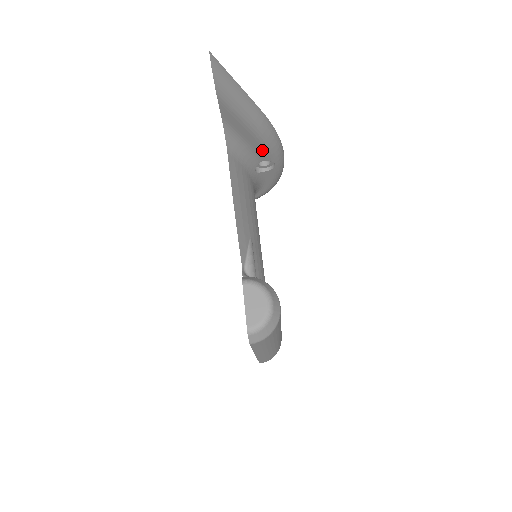
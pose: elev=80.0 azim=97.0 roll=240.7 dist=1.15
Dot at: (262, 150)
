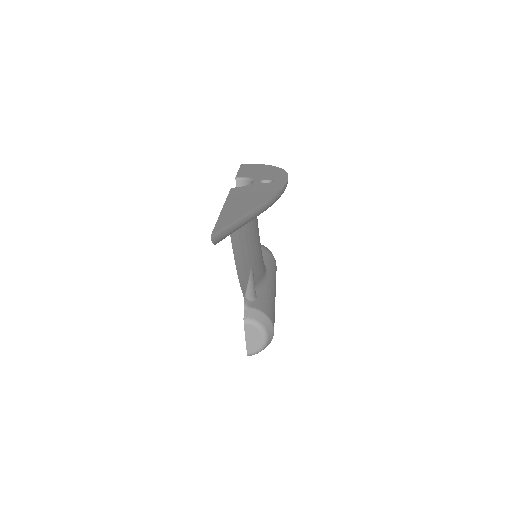
Dot at: occluded
